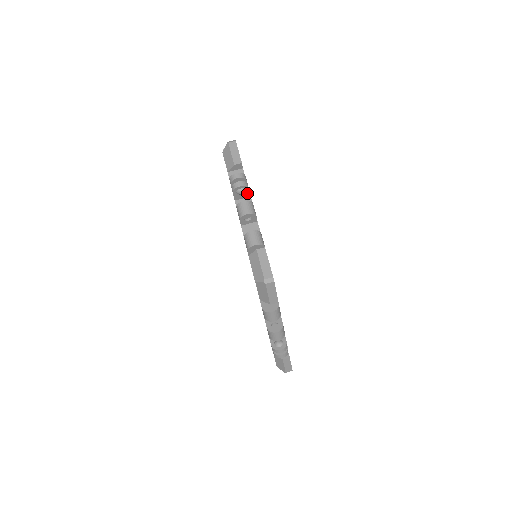
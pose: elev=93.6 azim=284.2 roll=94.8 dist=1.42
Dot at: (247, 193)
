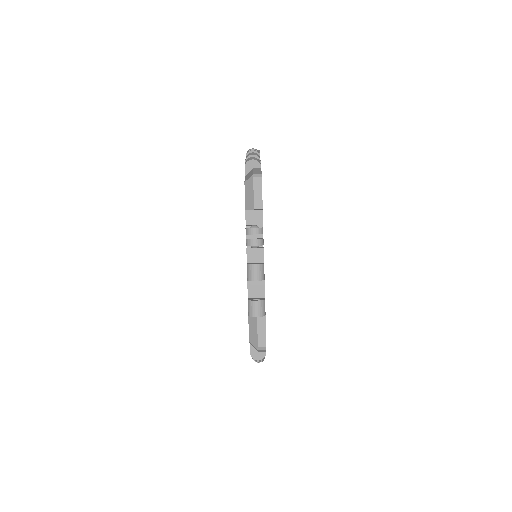
Dot at: occluded
